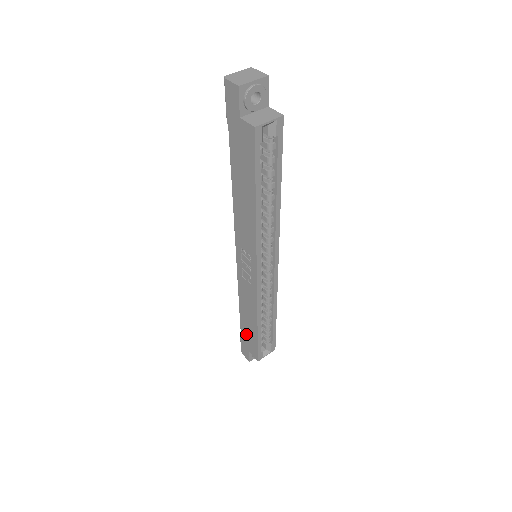
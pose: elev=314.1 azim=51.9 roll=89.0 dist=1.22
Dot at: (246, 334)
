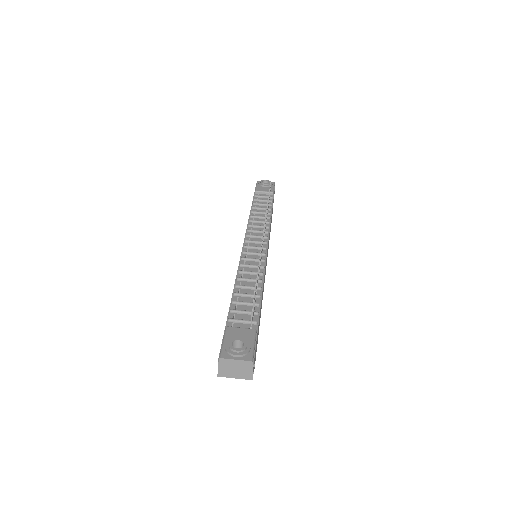
Dot at: occluded
